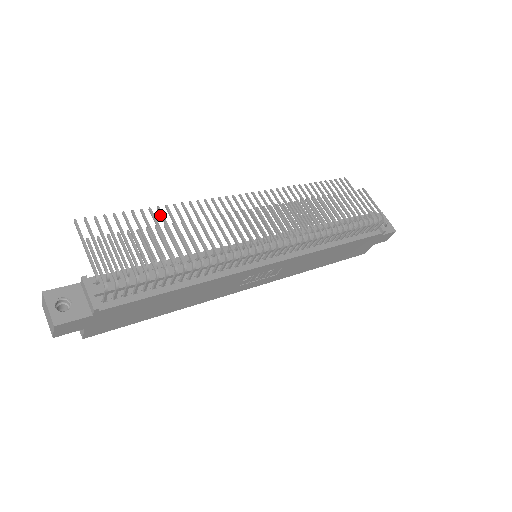
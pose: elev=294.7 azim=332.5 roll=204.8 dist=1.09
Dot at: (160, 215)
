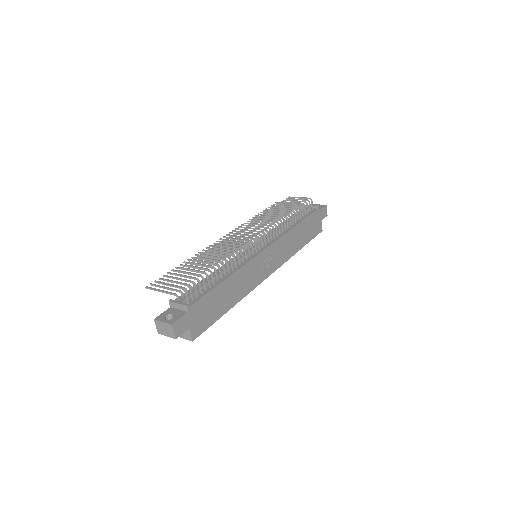
Dot at: occluded
